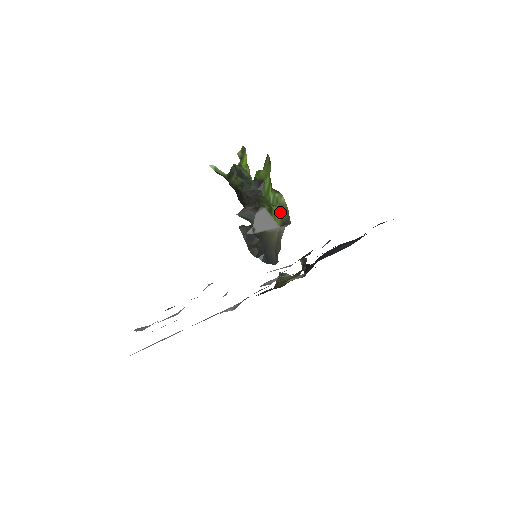
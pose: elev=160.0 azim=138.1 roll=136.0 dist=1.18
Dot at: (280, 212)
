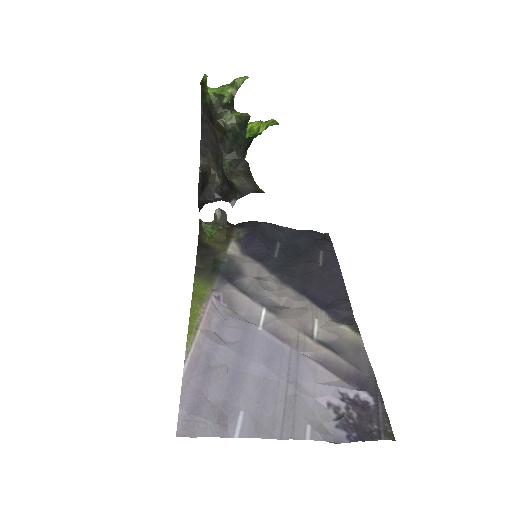
Dot at: occluded
